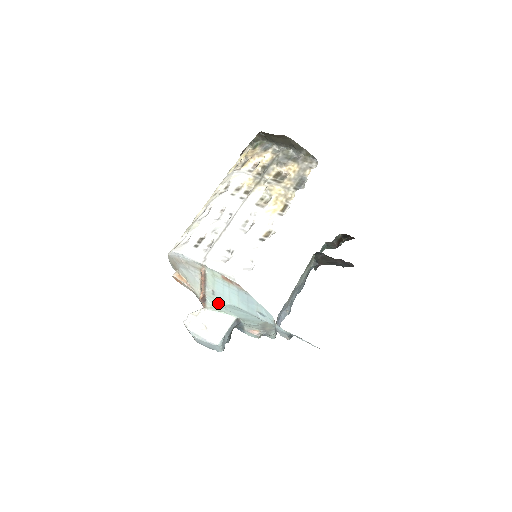
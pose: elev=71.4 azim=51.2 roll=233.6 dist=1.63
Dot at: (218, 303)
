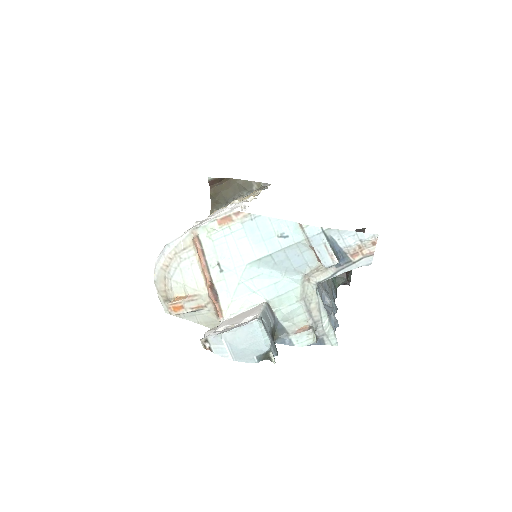
Dot at: (232, 283)
